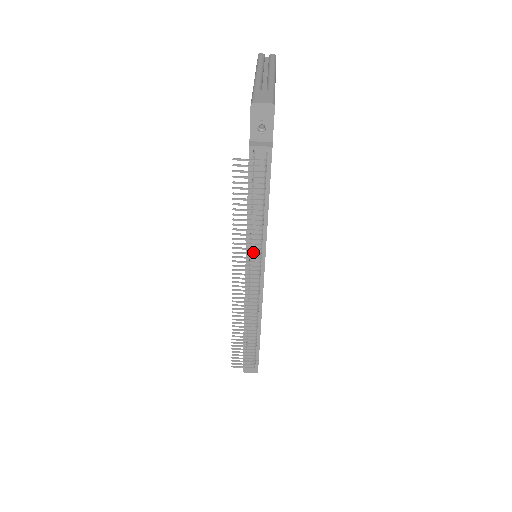
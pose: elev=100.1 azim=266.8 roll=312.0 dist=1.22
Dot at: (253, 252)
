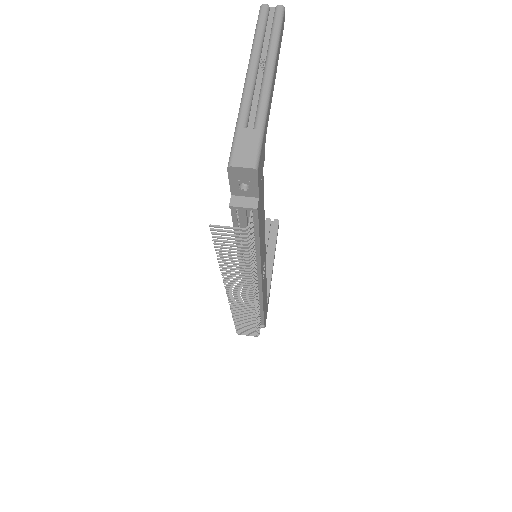
Dot at: occluded
